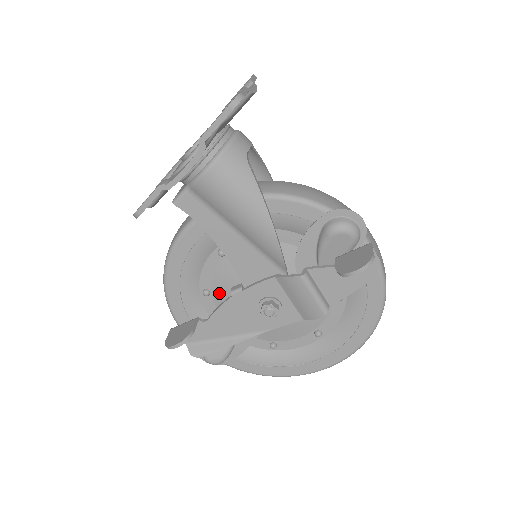
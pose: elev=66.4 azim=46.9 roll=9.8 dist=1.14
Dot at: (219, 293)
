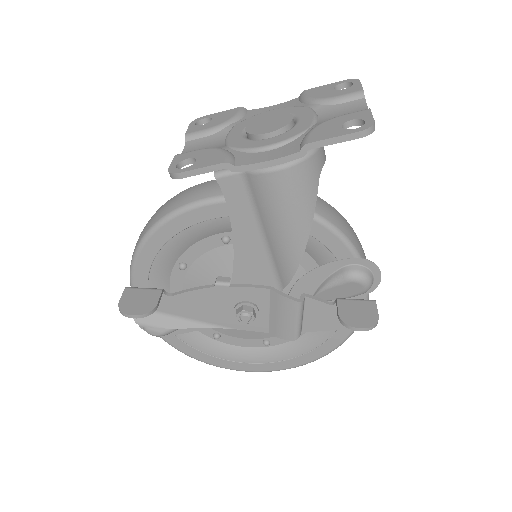
Dot at: (196, 273)
